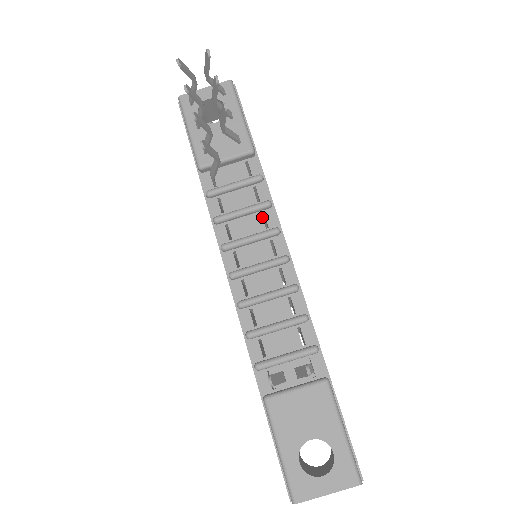
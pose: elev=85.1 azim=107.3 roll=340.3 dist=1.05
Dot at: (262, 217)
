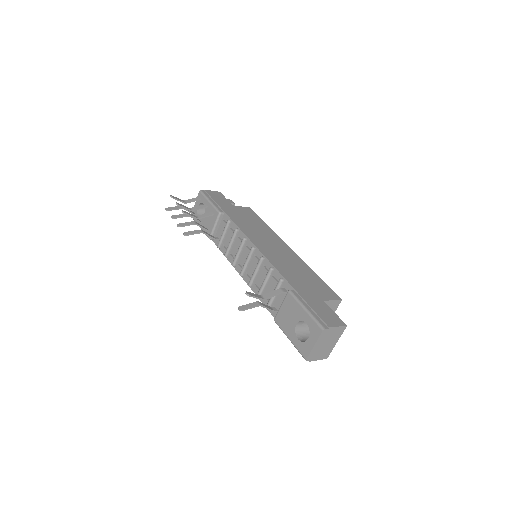
Dot at: occluded
